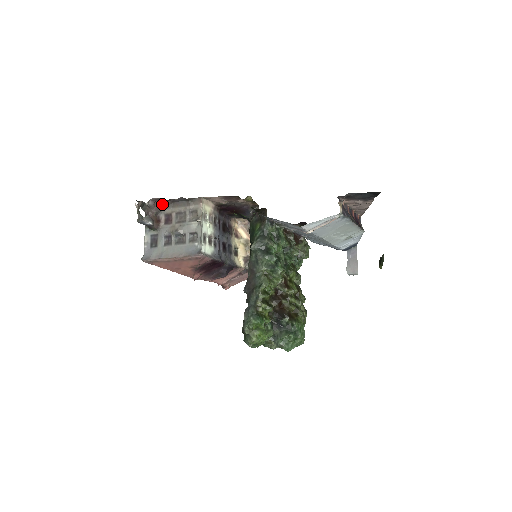
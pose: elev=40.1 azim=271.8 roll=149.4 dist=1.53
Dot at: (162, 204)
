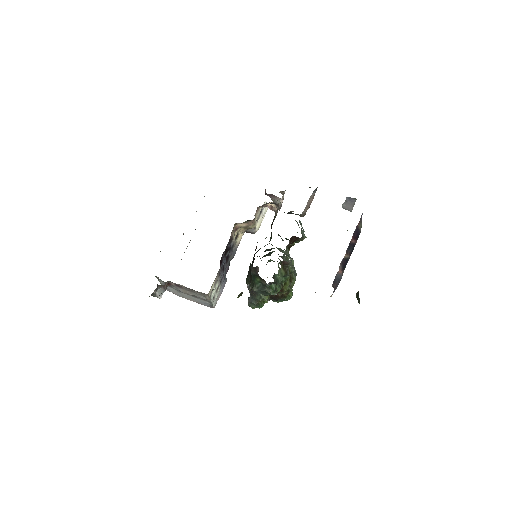
Dot at: occluded
